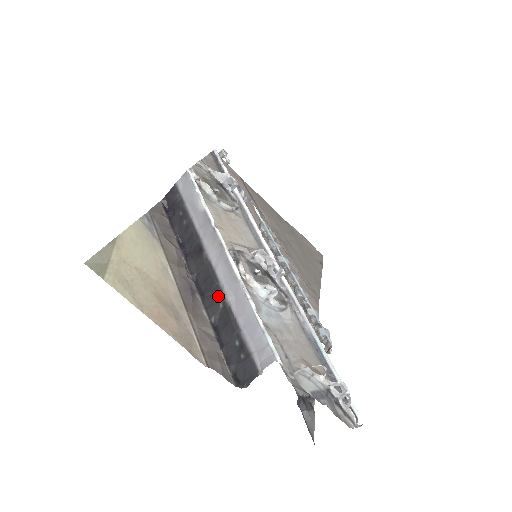
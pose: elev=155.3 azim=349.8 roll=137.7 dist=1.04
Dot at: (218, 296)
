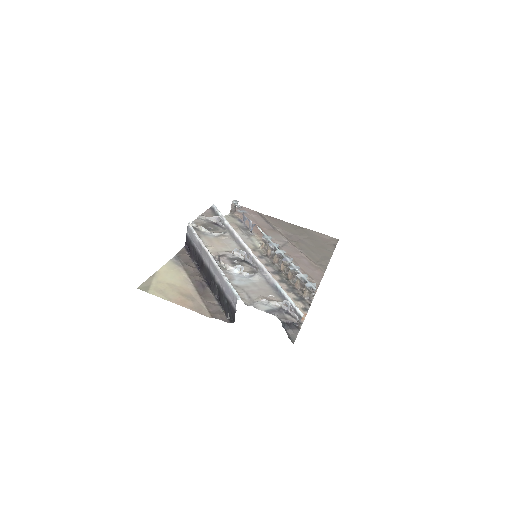
Dot at: (214, 282)
